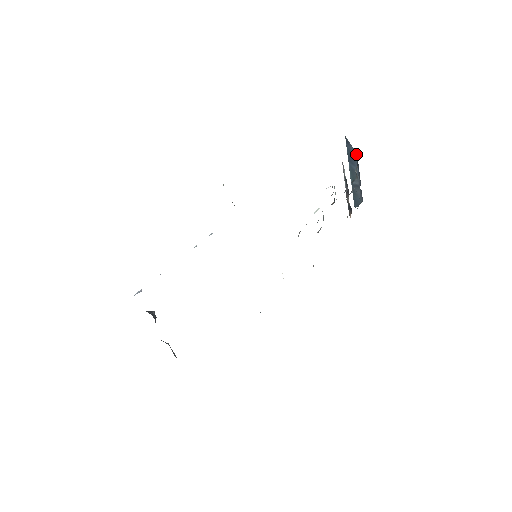
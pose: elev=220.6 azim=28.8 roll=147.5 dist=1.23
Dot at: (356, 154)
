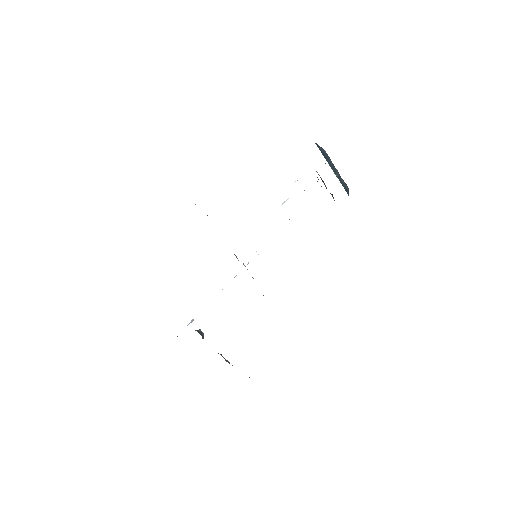
Dot at: occluded
